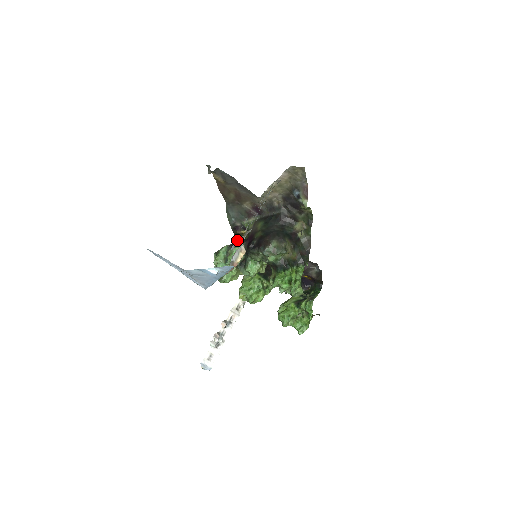
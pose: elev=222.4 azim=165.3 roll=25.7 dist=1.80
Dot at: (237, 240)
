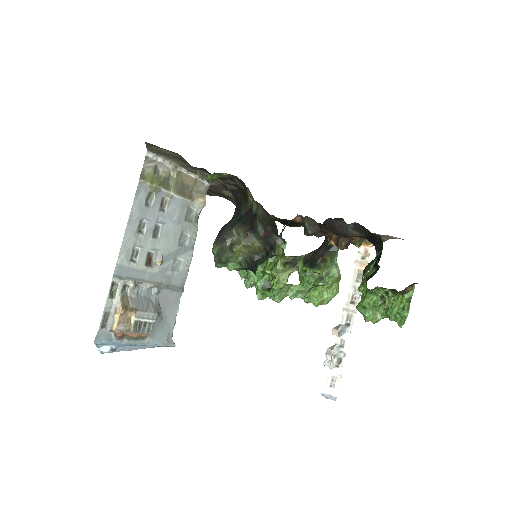
Dot at: (285, 224)
